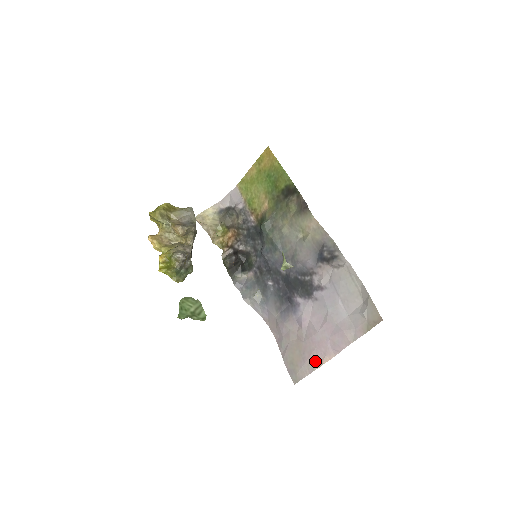
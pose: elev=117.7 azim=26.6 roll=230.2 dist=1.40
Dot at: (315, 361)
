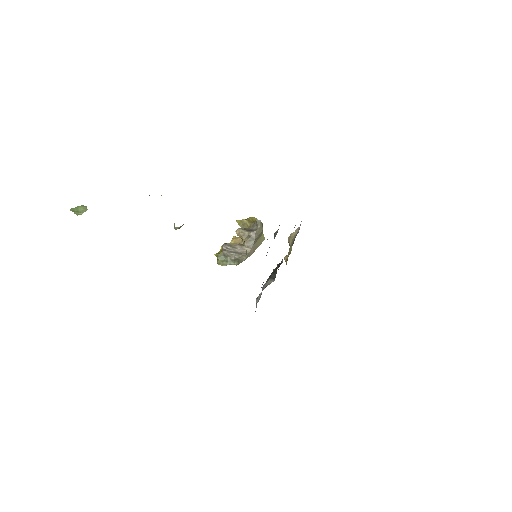
Dot at: occluded
